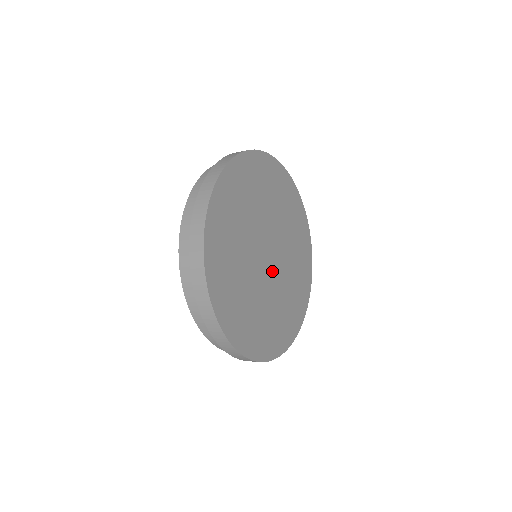
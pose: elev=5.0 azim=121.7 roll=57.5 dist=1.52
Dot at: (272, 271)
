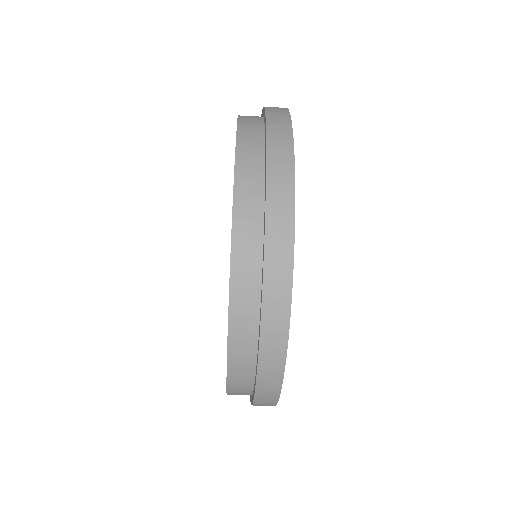
Dot at: occluded
